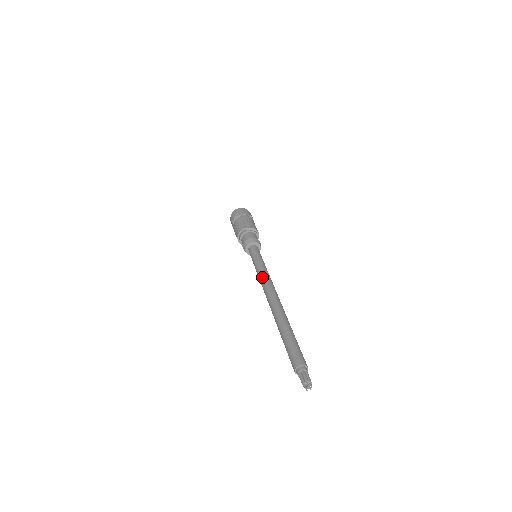
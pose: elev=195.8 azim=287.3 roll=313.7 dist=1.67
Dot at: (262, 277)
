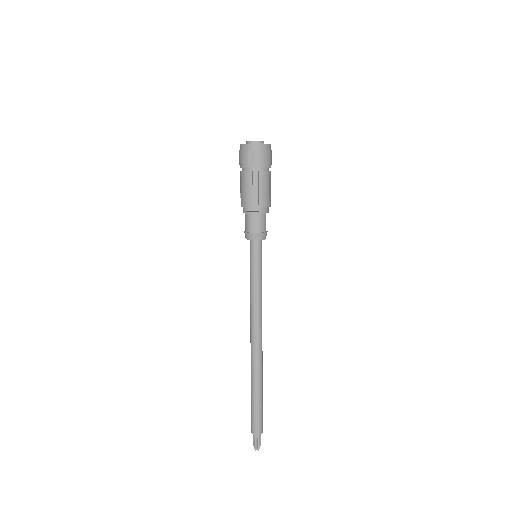
Dot at: (250, 309)
